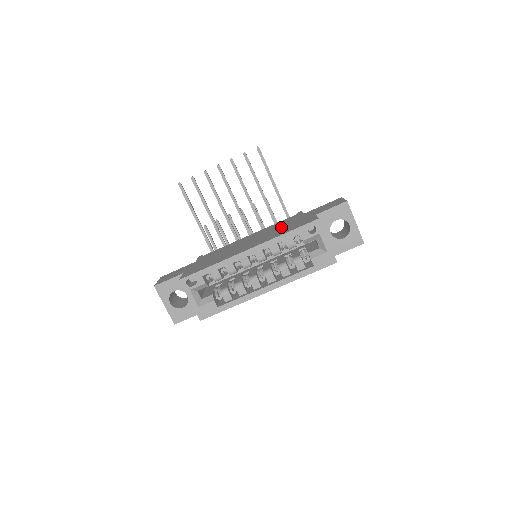
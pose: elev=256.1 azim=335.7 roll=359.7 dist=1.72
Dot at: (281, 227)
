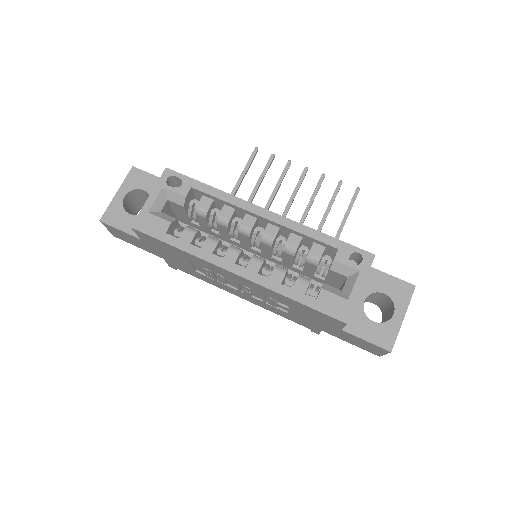
Dot at: occluded
